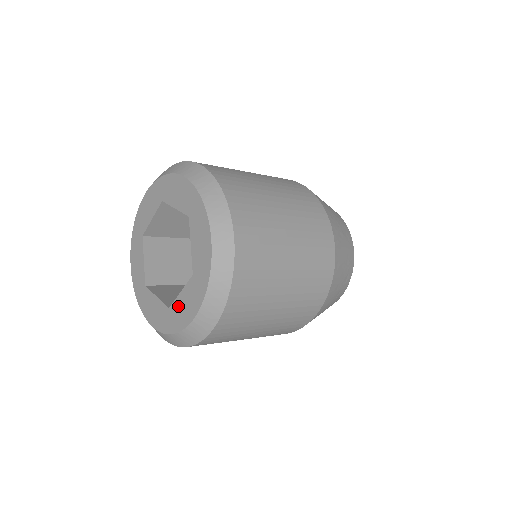
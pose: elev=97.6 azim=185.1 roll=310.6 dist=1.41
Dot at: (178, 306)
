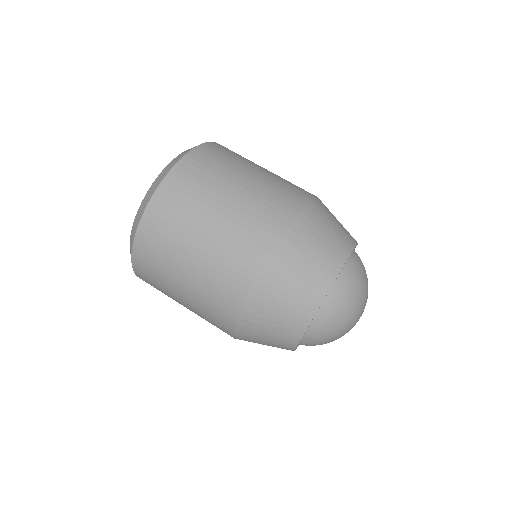
Dot at: occluded
